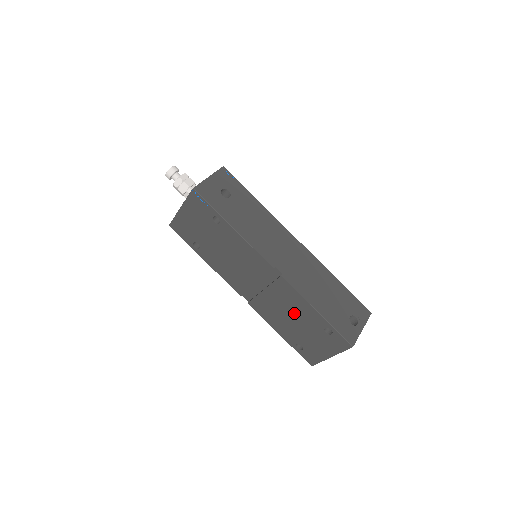
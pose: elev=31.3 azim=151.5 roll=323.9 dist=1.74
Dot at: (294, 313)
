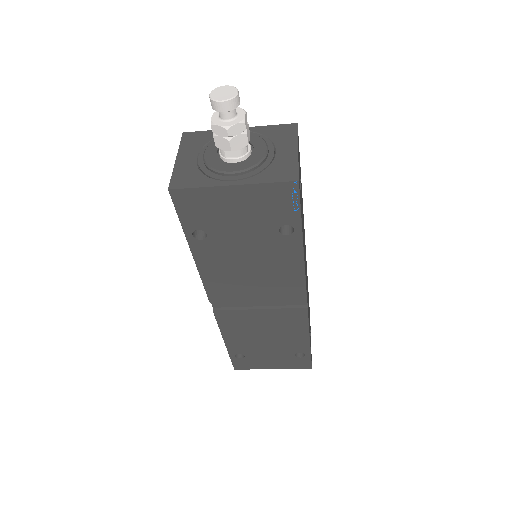
Dot at: (276, 335)
